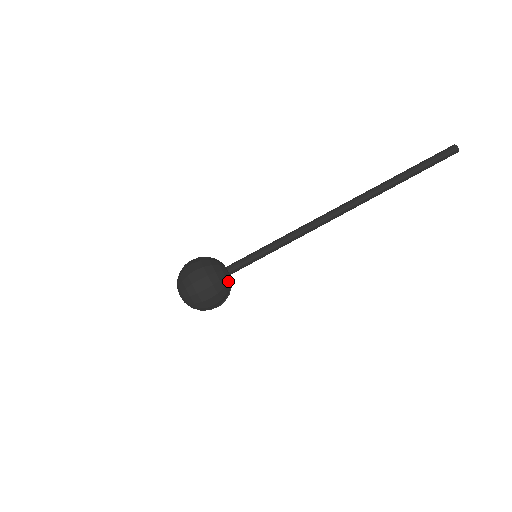
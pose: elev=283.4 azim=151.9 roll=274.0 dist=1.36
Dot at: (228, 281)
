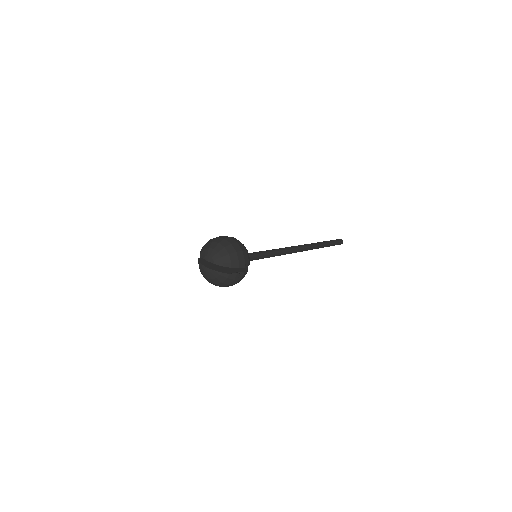
Dot at: occluded
